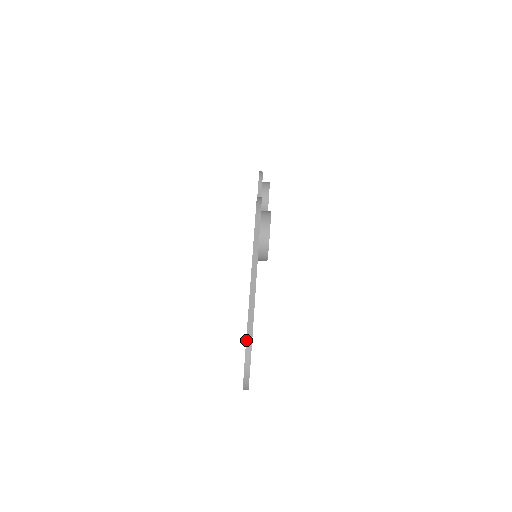
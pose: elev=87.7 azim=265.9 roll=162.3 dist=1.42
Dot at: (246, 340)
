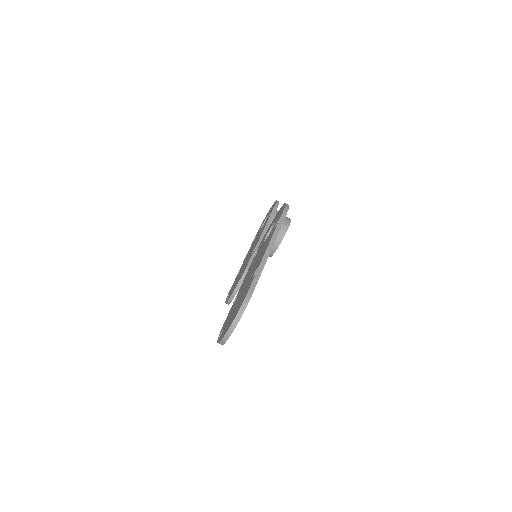
Dot at: (246, 295)
